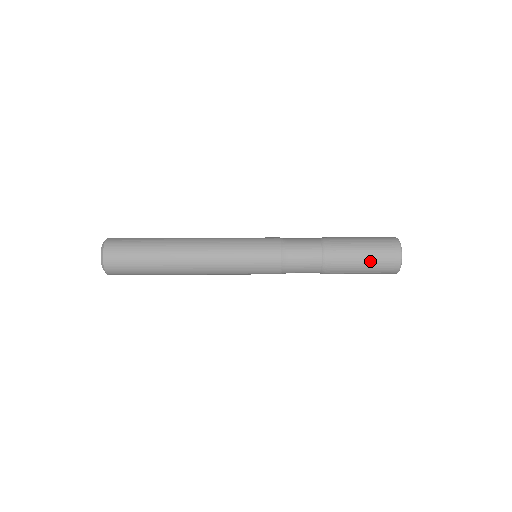
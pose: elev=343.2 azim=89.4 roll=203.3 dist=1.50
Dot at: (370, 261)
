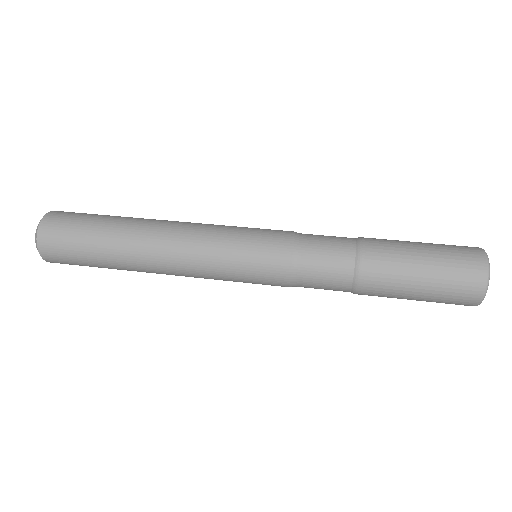
Dot at: (435, 262)
